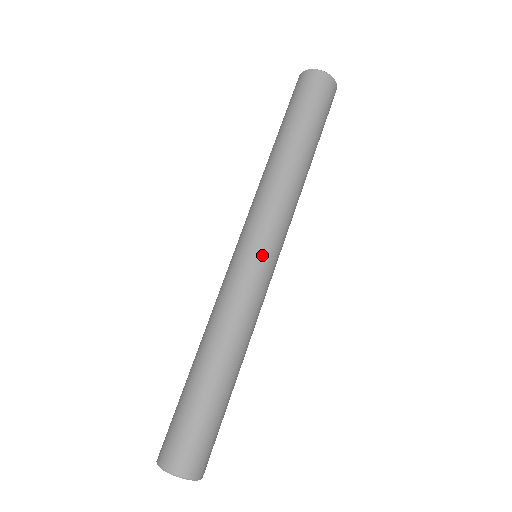
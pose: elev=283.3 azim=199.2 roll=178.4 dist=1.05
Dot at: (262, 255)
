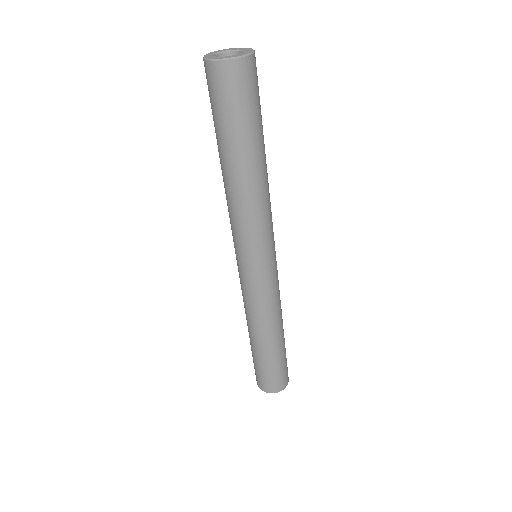
Dot at: (263, 268)
